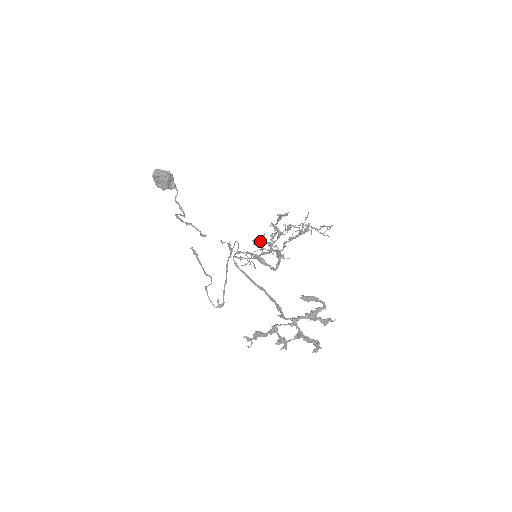
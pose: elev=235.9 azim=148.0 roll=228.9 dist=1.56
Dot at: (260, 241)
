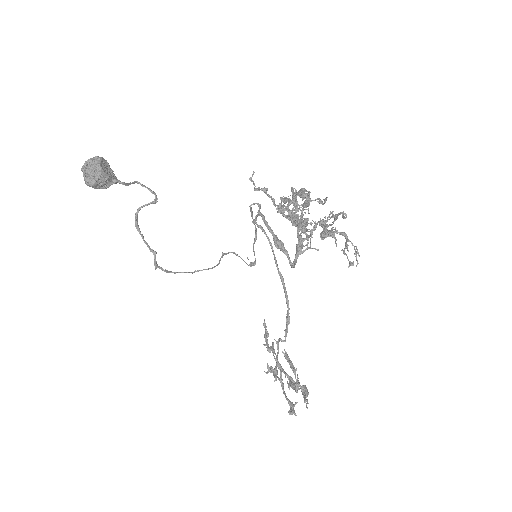
Dot at: (288, 204)
